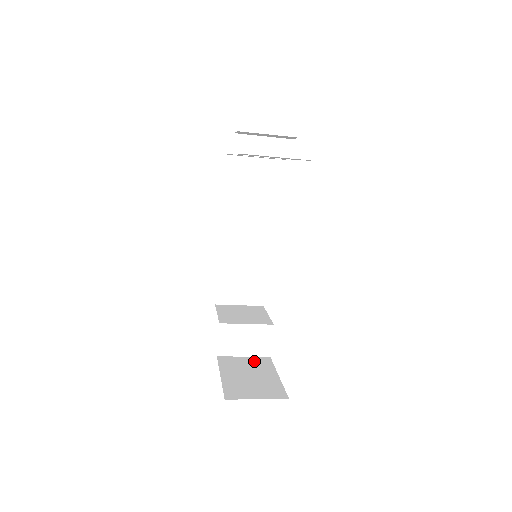
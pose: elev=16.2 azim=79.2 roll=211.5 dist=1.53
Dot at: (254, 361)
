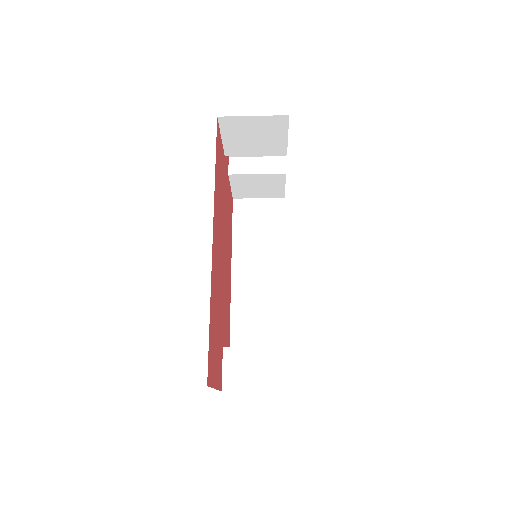
Dot at: occluded
